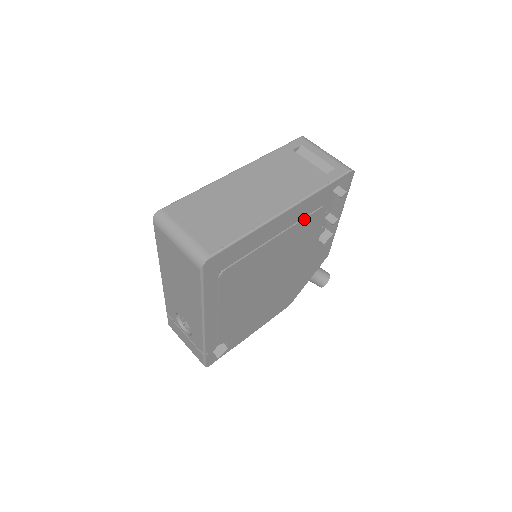
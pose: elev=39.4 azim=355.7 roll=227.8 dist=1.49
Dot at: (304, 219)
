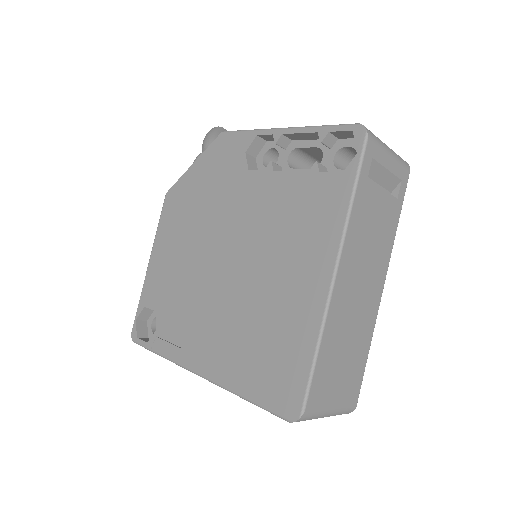
Dot at: occluded
